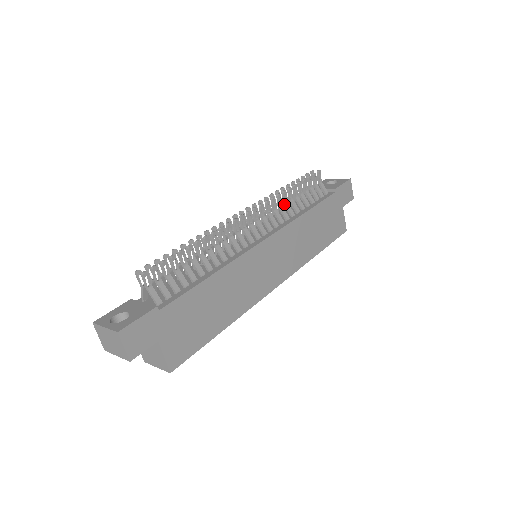
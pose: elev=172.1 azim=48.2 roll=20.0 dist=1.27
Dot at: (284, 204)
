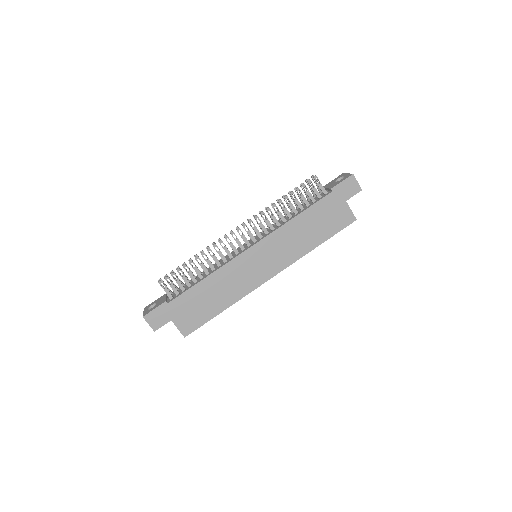
Dot at: (277, 213)
